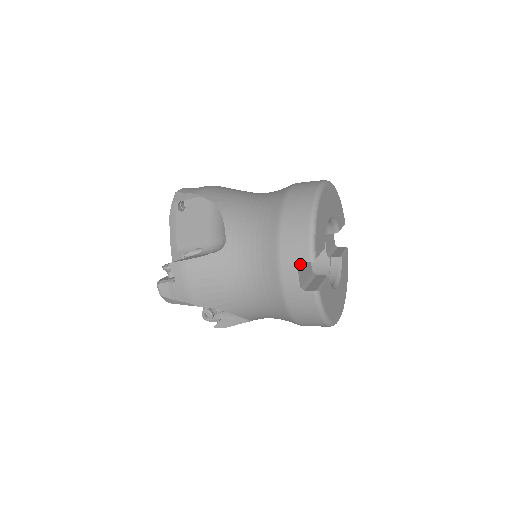
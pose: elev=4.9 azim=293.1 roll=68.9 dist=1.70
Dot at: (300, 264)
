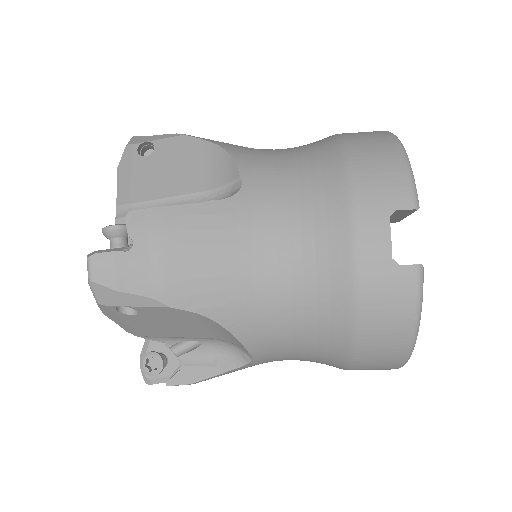
Dot at: occluded
